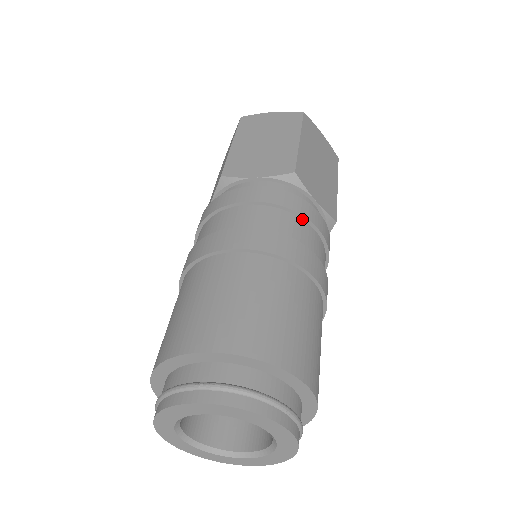
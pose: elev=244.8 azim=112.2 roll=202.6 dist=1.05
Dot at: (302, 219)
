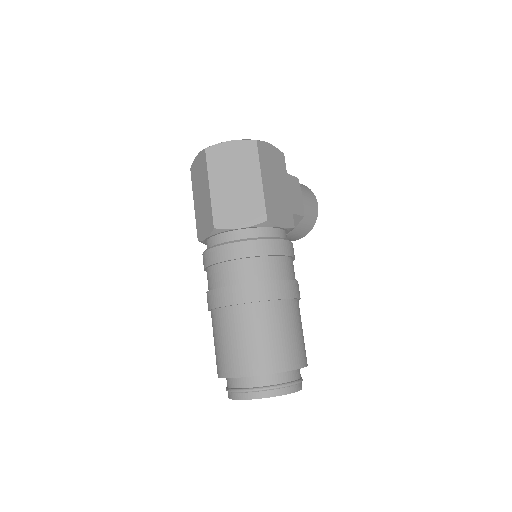
Dot at: (233, 260)
